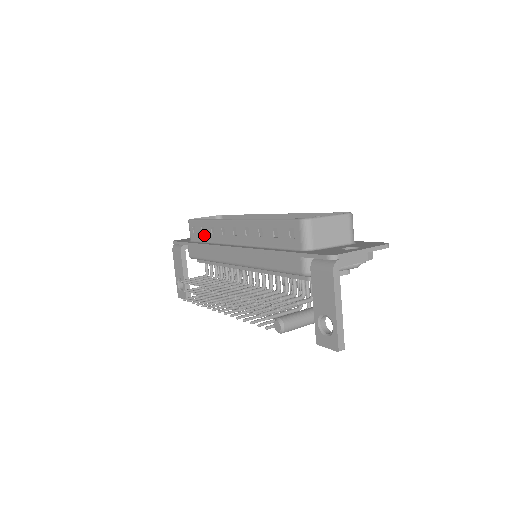
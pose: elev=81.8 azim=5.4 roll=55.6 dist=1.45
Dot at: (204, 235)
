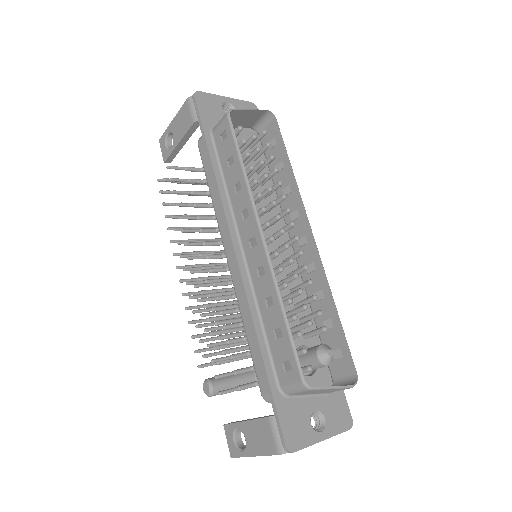
Dot at: (227, 167)
